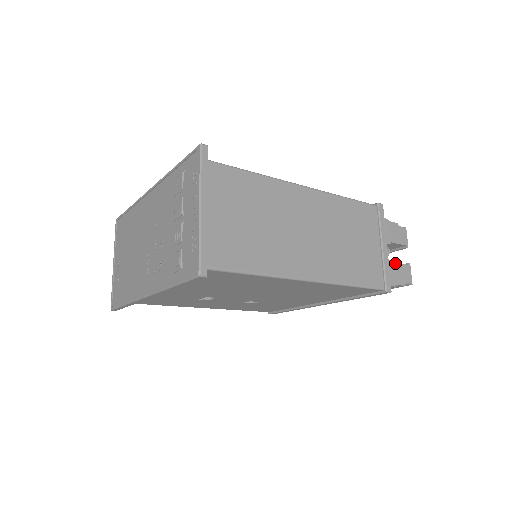
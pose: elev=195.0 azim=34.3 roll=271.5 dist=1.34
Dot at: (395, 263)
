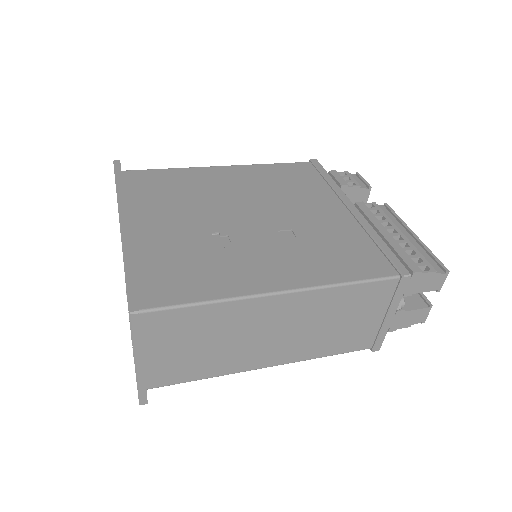
Dot at: (408, 311)
